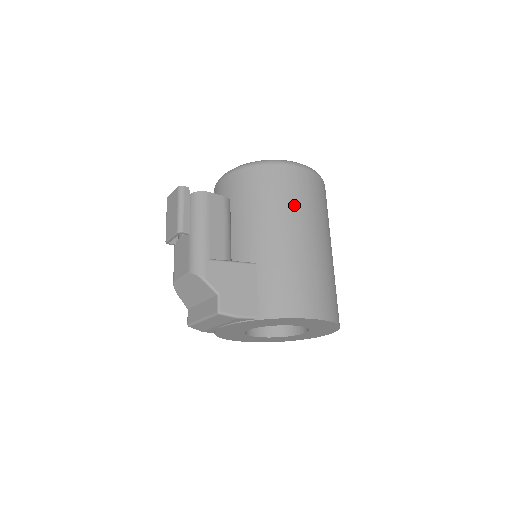
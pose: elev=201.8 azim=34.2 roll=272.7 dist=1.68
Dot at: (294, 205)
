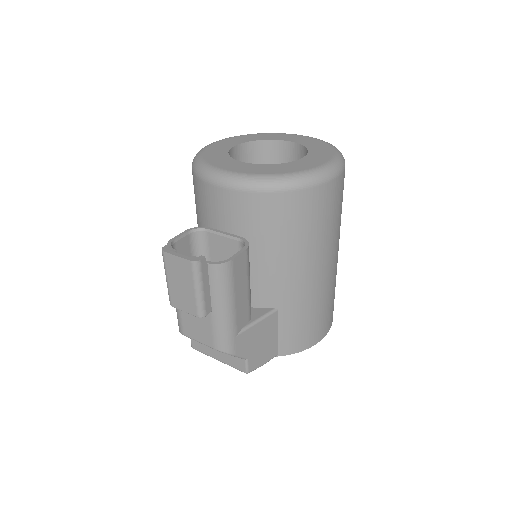
Dot at: (323, 236)
